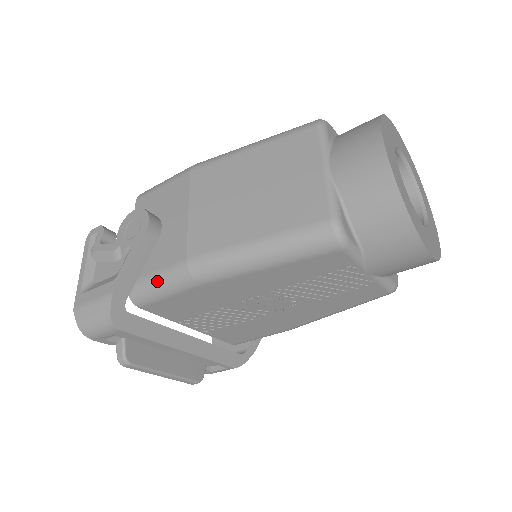
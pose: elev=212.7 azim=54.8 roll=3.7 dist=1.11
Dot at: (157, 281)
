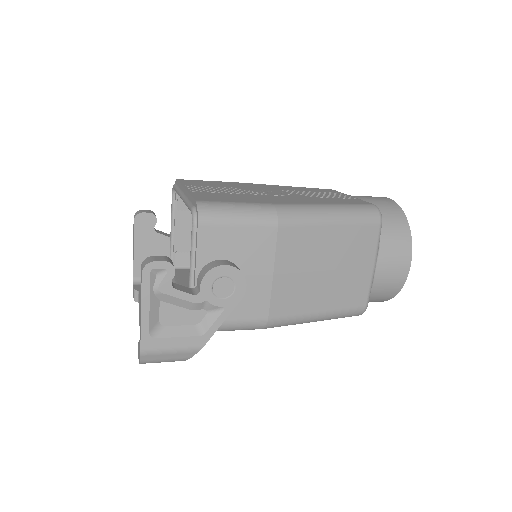
Dot at: (231, 328)
